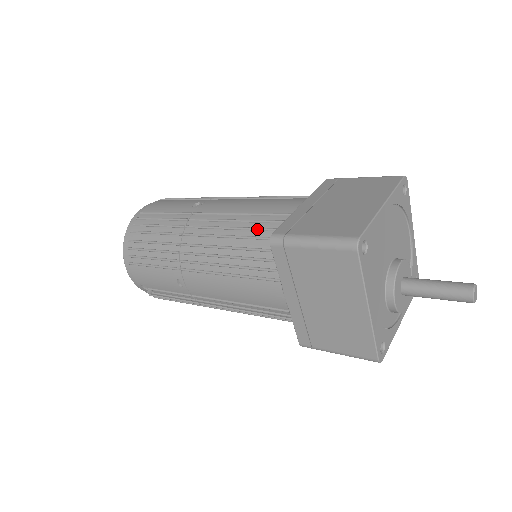
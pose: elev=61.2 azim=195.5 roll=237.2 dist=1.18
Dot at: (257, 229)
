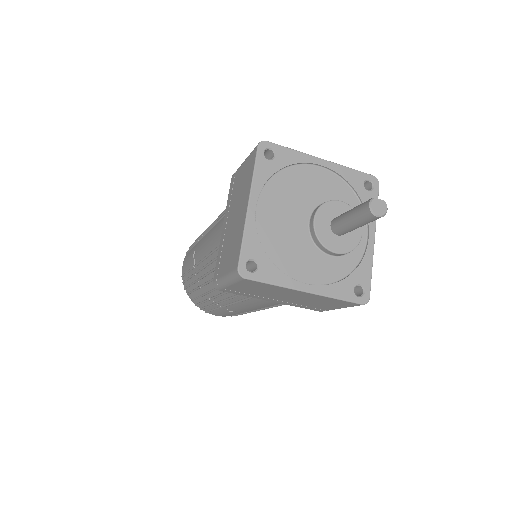
Dot at: occluded
